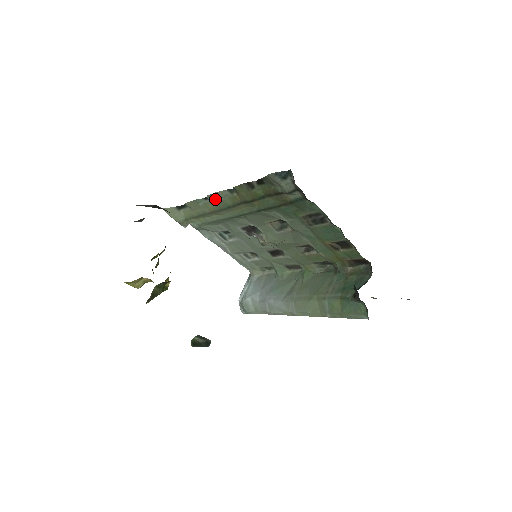
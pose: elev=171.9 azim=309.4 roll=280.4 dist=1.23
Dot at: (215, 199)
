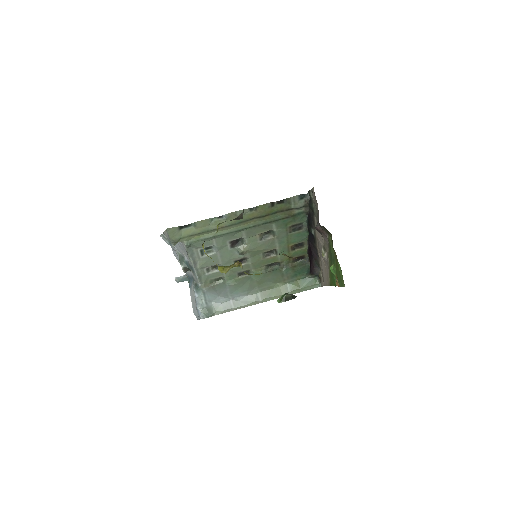
Dot at: (232, 216)
